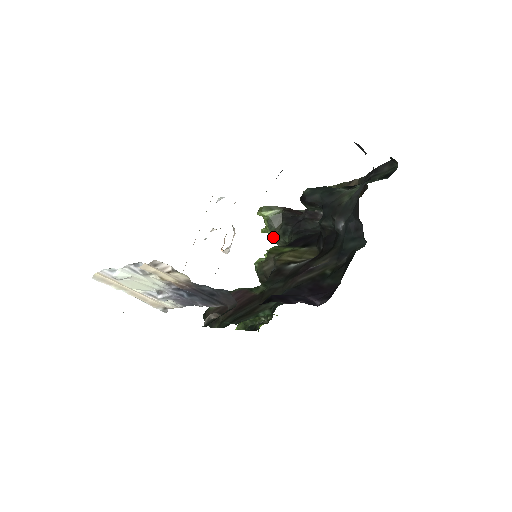
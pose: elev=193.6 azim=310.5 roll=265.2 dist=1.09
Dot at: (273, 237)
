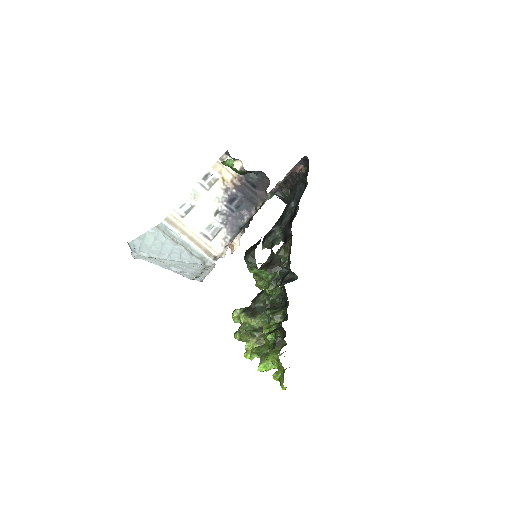
Dot at: (253, 317)
